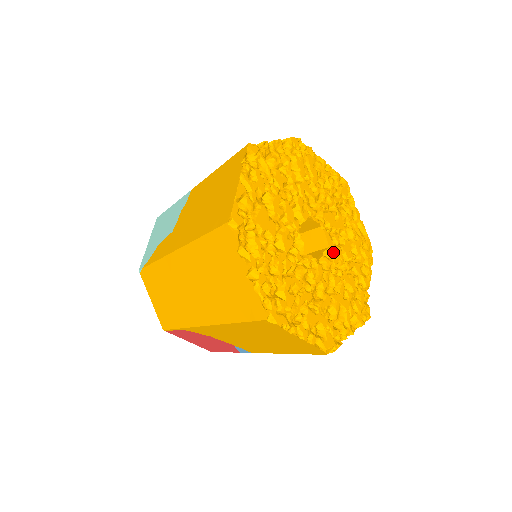
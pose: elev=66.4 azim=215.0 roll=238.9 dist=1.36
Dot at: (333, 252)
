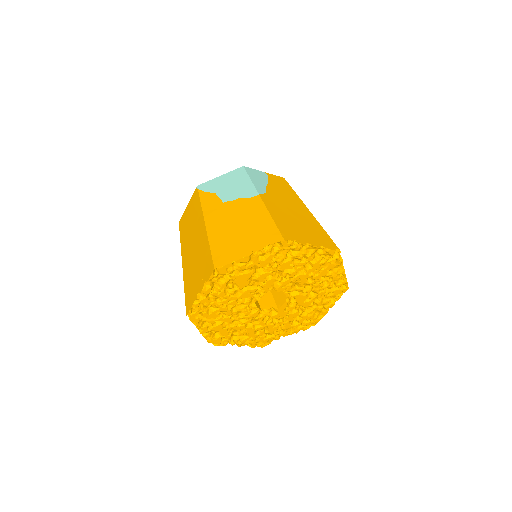
Dot at: (278, 312)
